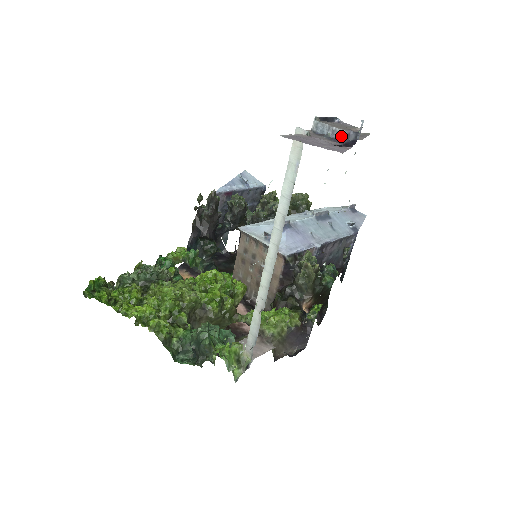
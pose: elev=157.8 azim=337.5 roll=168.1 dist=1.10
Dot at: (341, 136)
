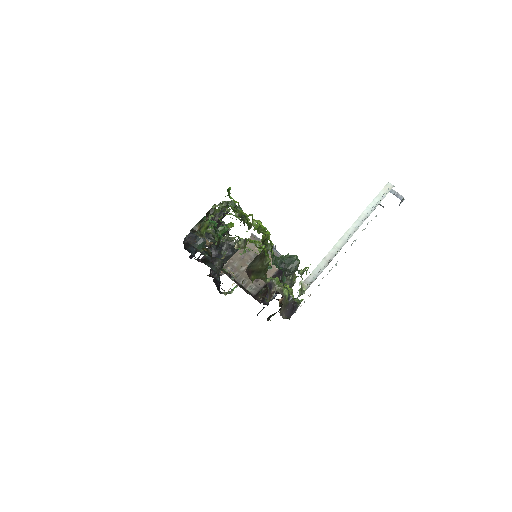
Dot at: (401, 198)
